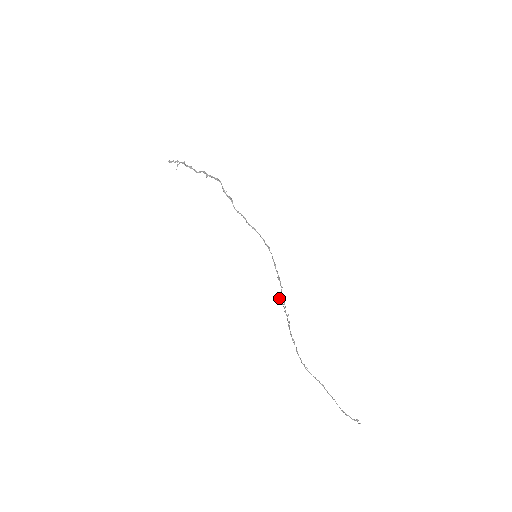
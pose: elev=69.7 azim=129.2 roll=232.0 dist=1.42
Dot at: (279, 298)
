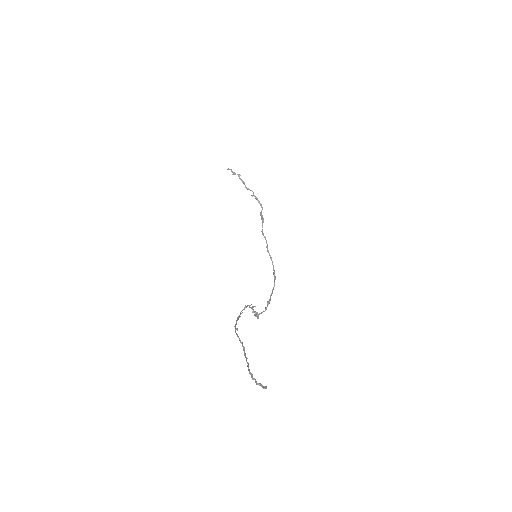
Dot at: occluded
